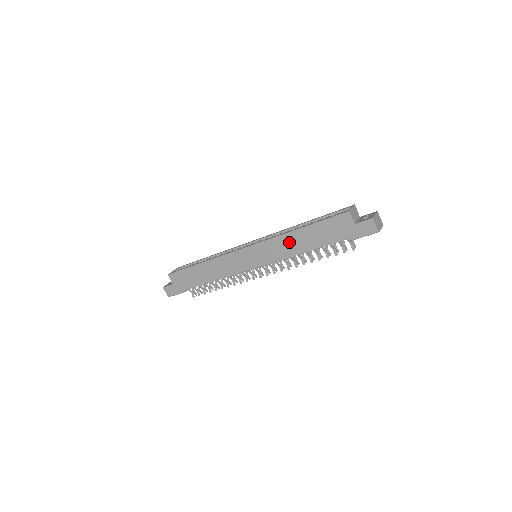
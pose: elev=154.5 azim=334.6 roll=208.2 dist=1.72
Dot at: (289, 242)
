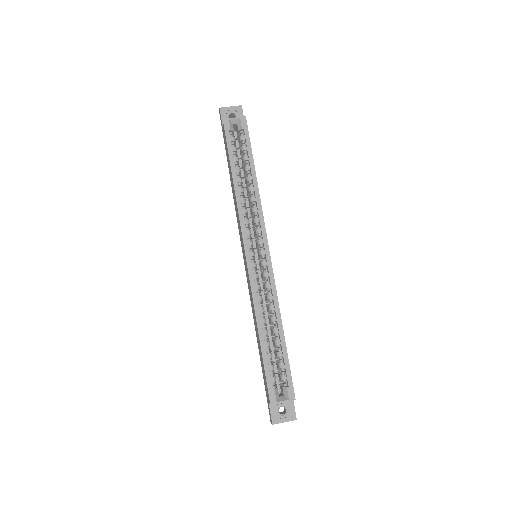
Dot at: (254, 316)
